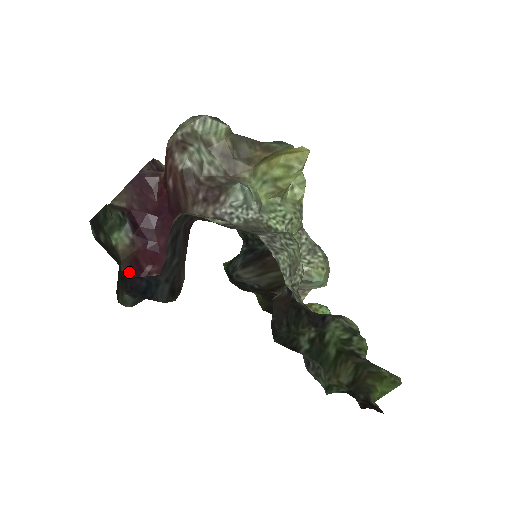
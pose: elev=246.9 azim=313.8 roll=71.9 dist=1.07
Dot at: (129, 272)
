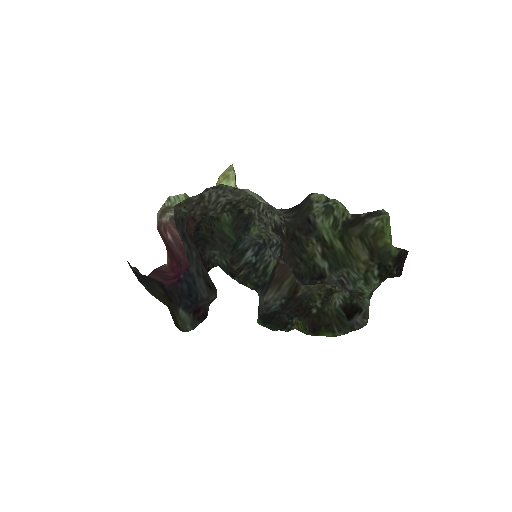
Dot at: occluded
